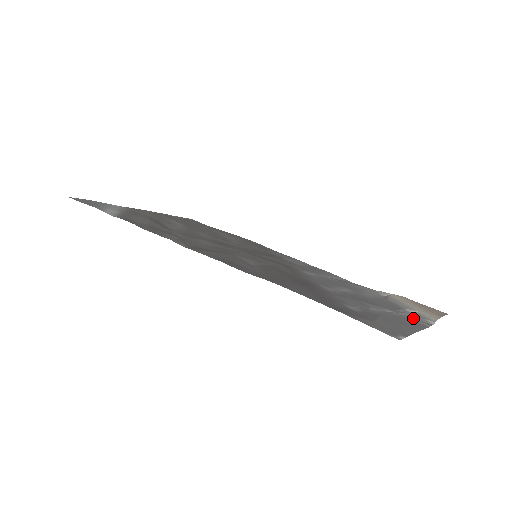
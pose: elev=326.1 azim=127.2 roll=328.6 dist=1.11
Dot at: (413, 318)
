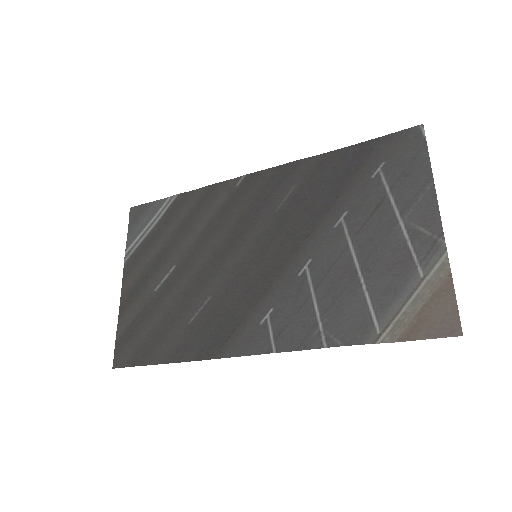
Dot at: (423, 236)
